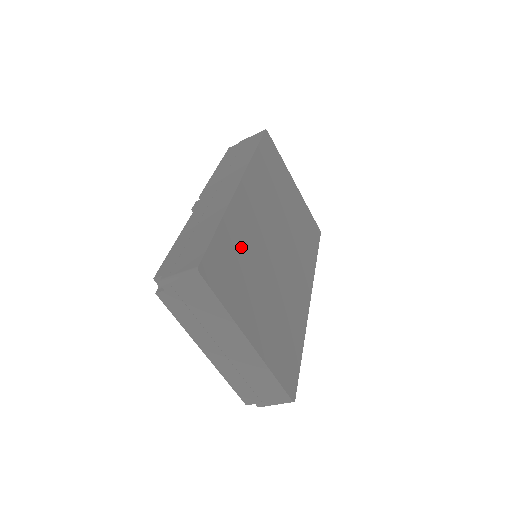
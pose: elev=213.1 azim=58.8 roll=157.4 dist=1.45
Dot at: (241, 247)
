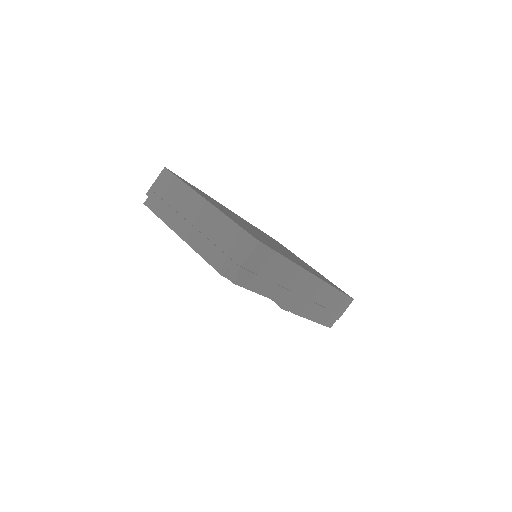
Dot at: occluded
